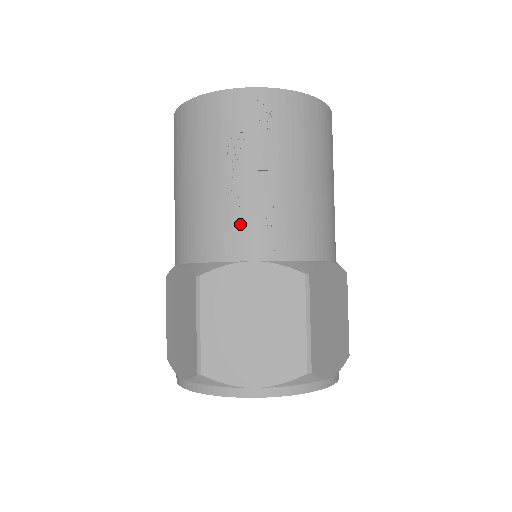
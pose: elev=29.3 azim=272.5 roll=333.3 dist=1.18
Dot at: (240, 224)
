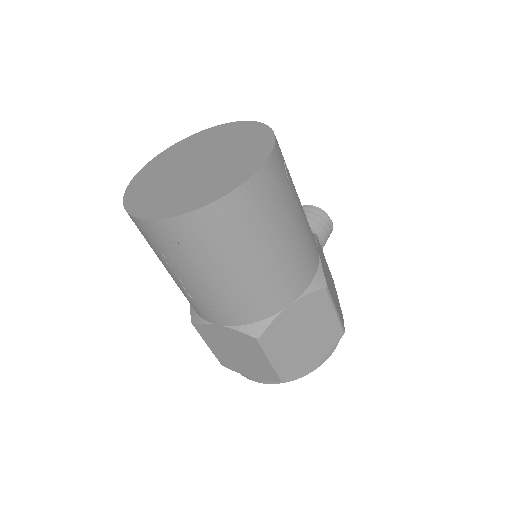
Dot at: (199, 304)
